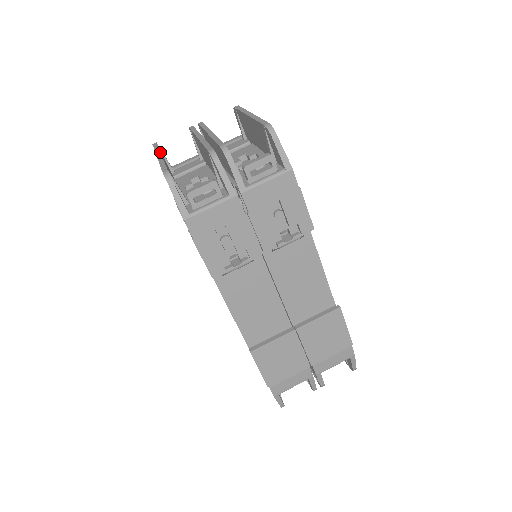
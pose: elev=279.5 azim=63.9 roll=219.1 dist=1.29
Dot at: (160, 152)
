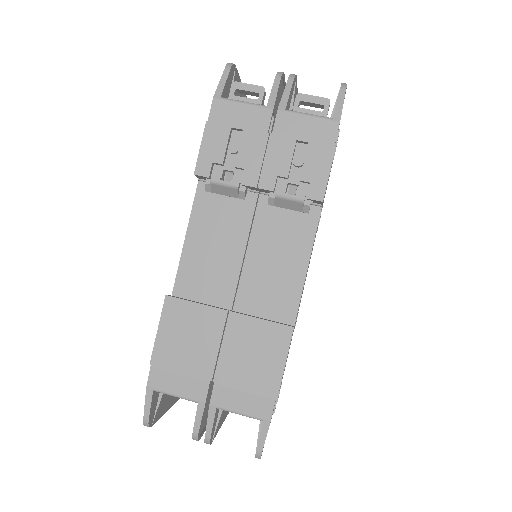
Dot at: occluded
